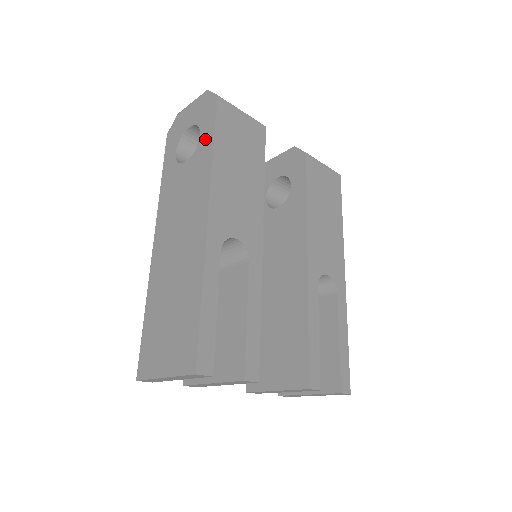
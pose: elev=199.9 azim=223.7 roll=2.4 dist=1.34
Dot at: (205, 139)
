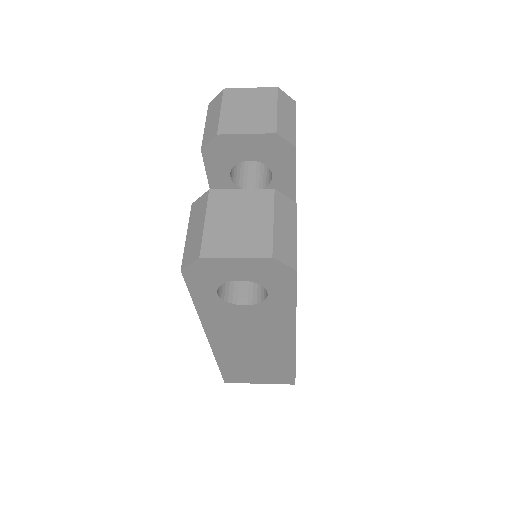
Dot at: (280, 300)
